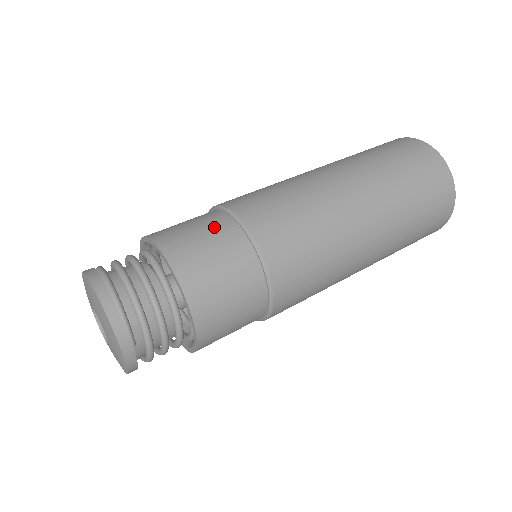
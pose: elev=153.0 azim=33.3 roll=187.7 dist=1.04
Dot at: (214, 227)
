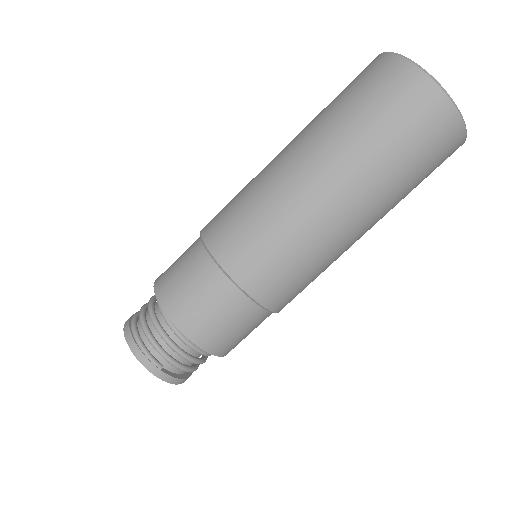
Dot at: (189, 257)
